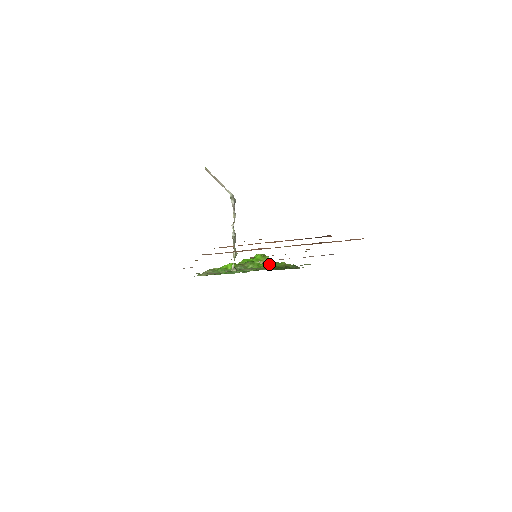
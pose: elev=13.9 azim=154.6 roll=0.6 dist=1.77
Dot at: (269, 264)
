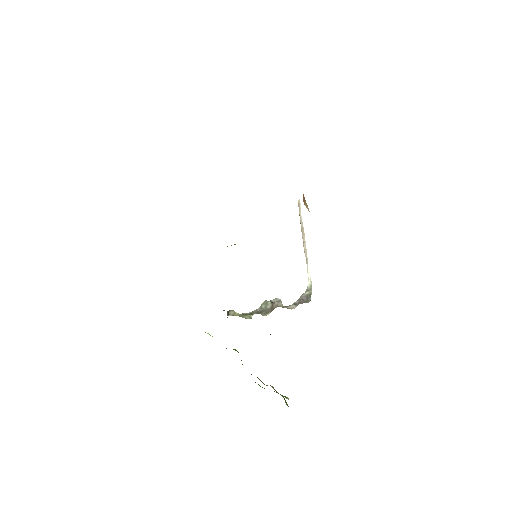
Dot at: occluded
